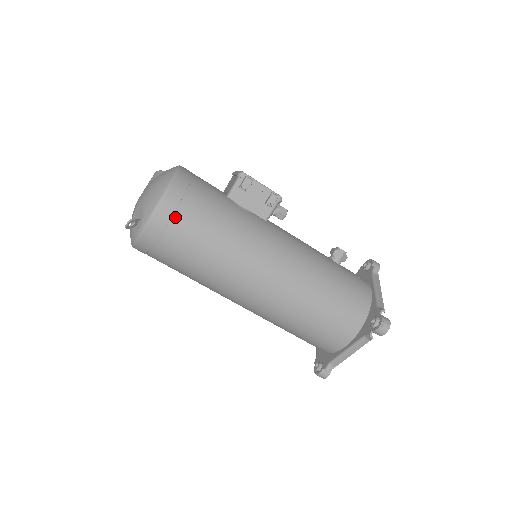
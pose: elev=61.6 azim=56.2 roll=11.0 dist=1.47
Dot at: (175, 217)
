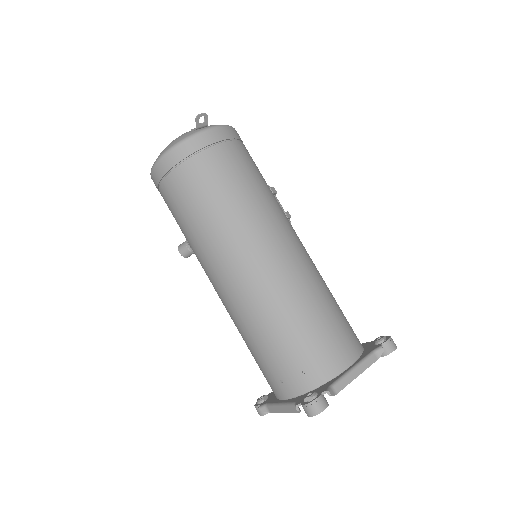
Dot at: (240, 143)
